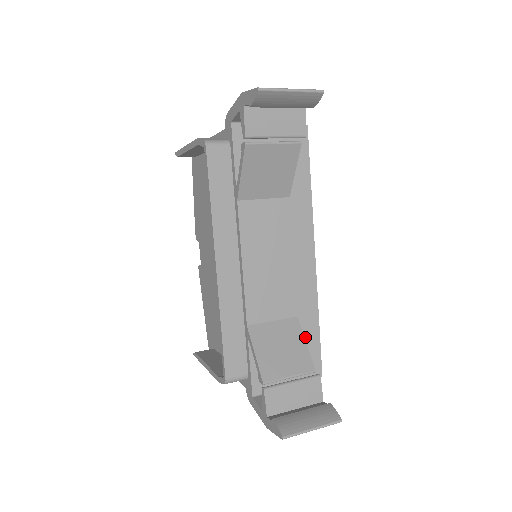
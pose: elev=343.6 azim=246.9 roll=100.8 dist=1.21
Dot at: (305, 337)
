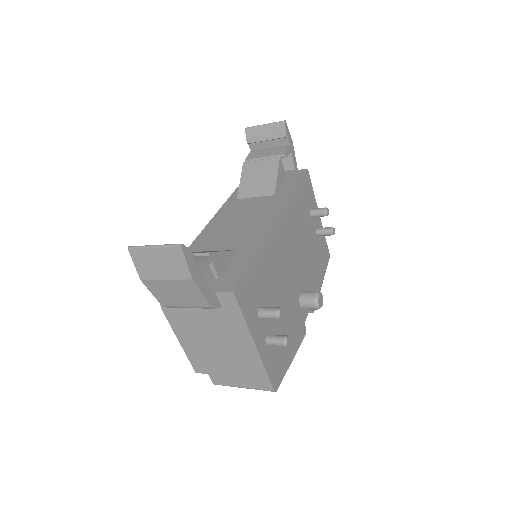
Dot at: (236, 263)
